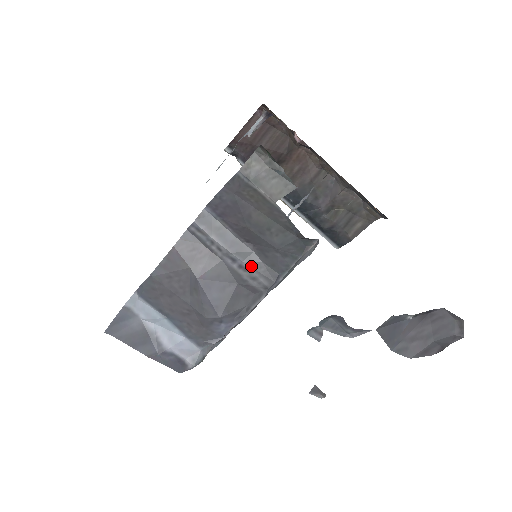
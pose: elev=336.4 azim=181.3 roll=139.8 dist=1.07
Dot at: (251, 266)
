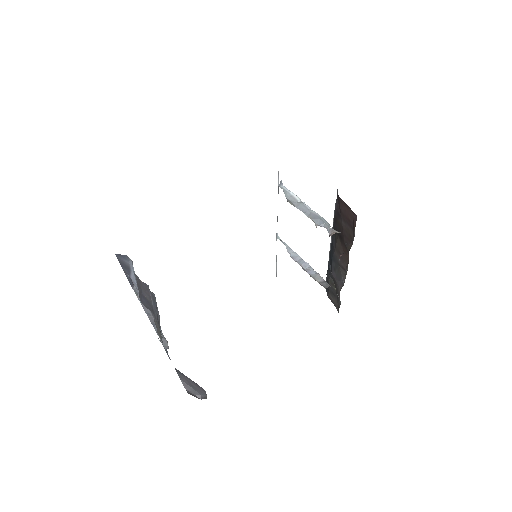
Dot at: (156, 316)
